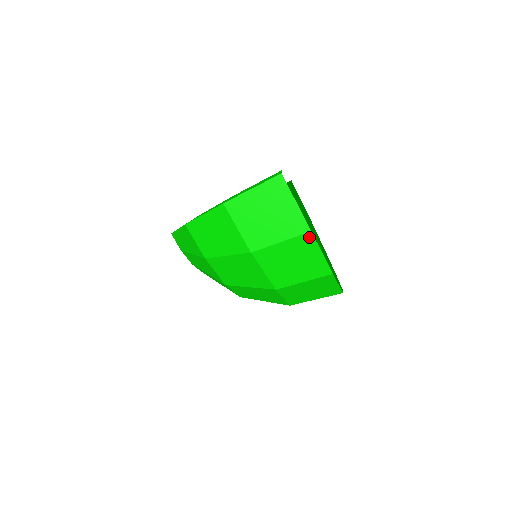
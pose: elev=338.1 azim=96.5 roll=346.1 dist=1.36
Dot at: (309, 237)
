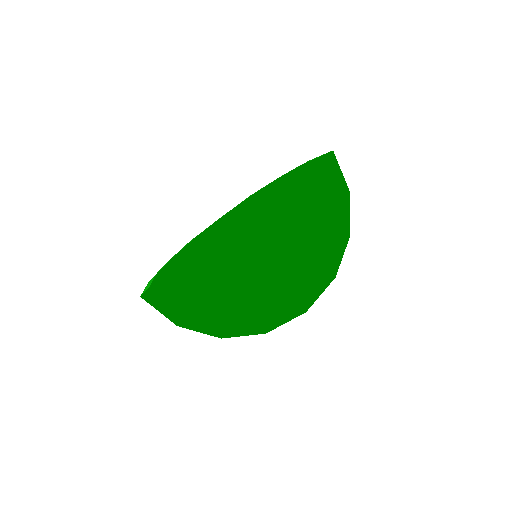
Dot at: (181, 325)
